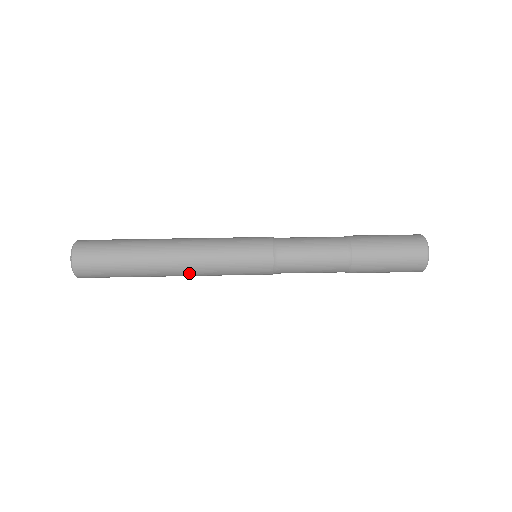
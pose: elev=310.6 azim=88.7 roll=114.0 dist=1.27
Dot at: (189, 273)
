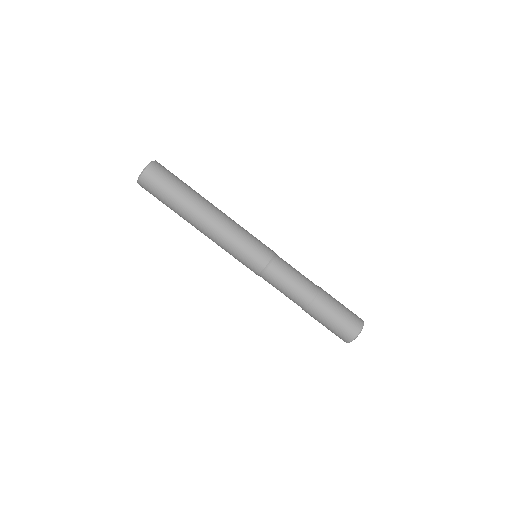
Dot at: occluded
